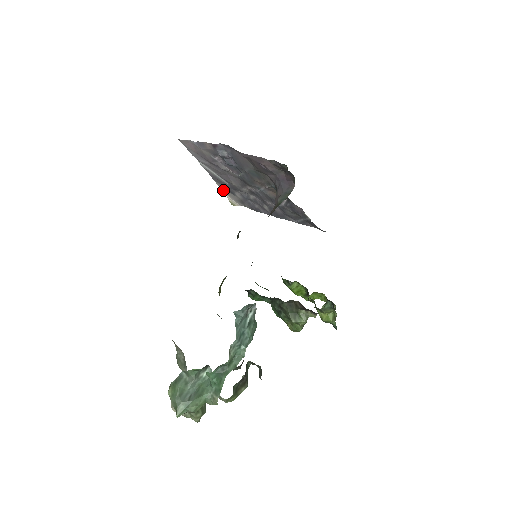
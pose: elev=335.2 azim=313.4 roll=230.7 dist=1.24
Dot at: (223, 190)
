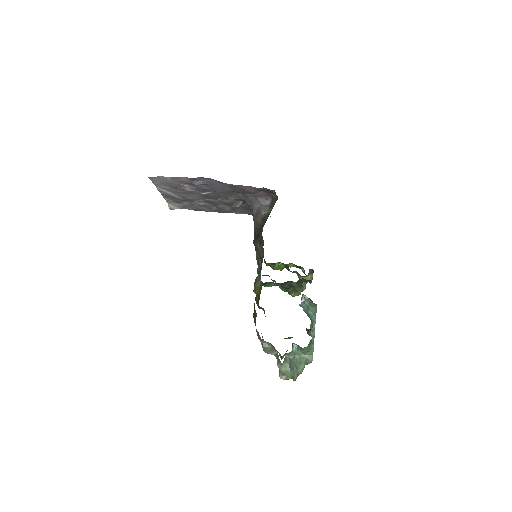
Dot at: (167, 201)
